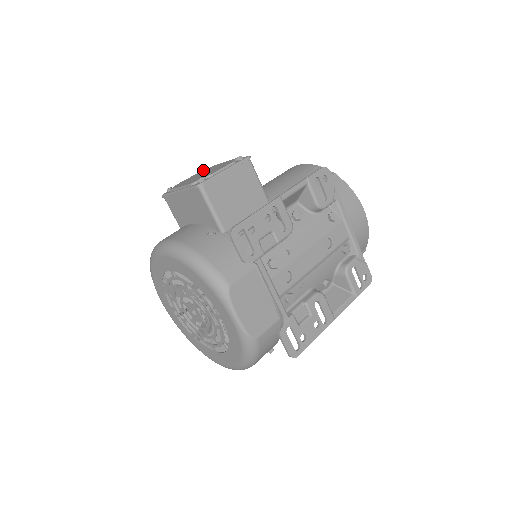
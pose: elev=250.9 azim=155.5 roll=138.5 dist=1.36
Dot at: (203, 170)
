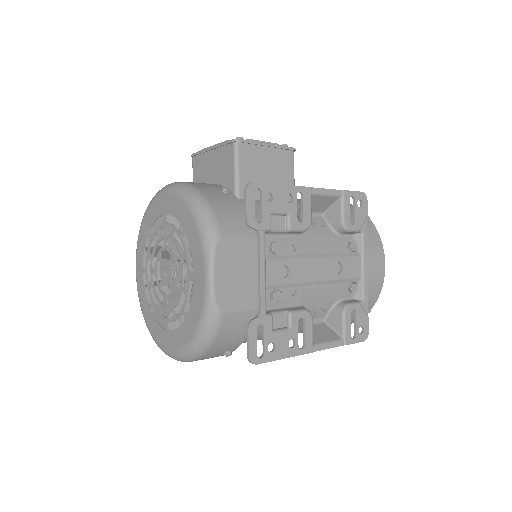
Dot at: occluded
